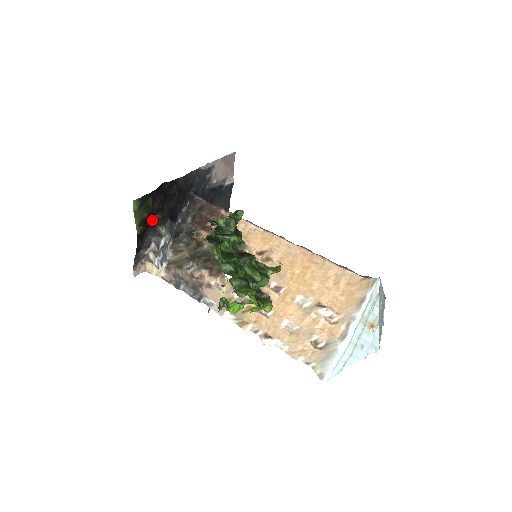
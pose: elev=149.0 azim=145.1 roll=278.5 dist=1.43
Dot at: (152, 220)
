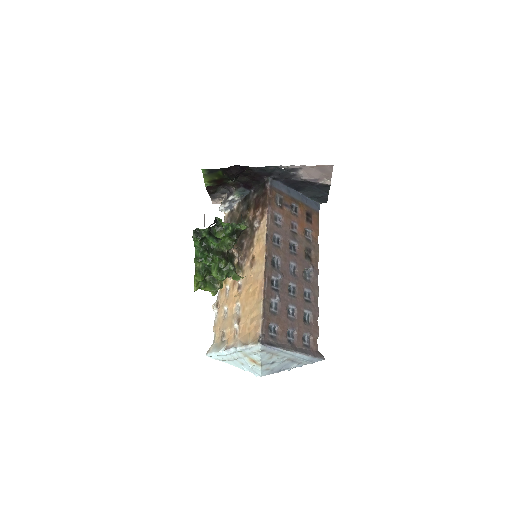
Dot at: (226, 182)
